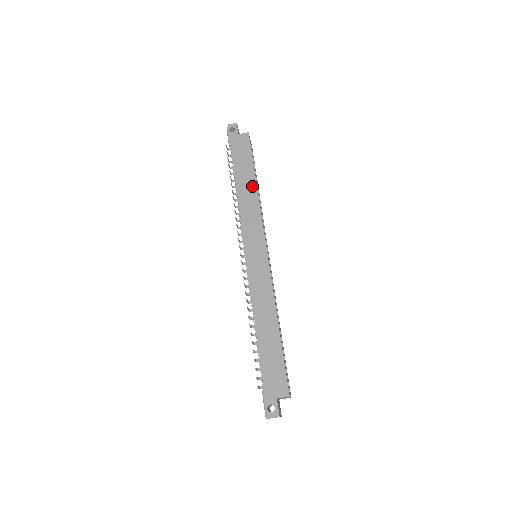
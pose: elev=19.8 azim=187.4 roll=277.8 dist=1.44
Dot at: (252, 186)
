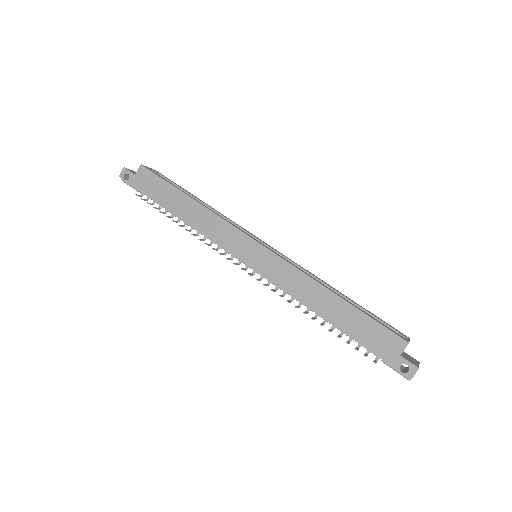
Dot at: (191, 204)
